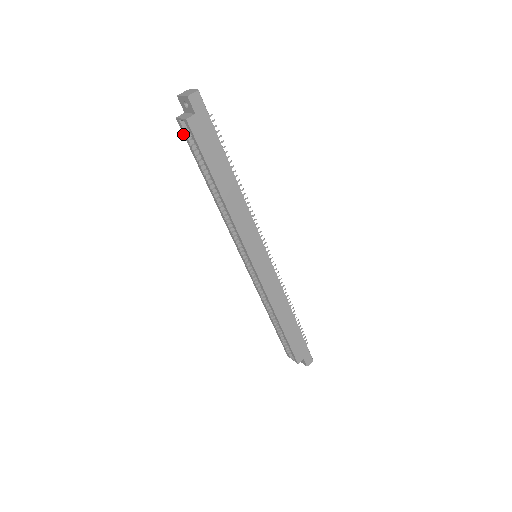
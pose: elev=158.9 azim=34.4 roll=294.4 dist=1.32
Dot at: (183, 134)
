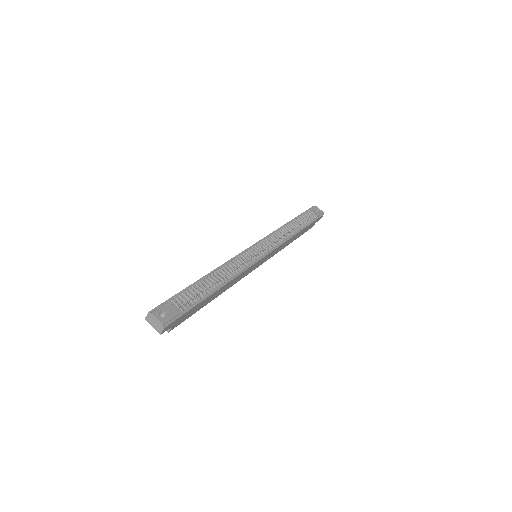
Dot at: occluded
